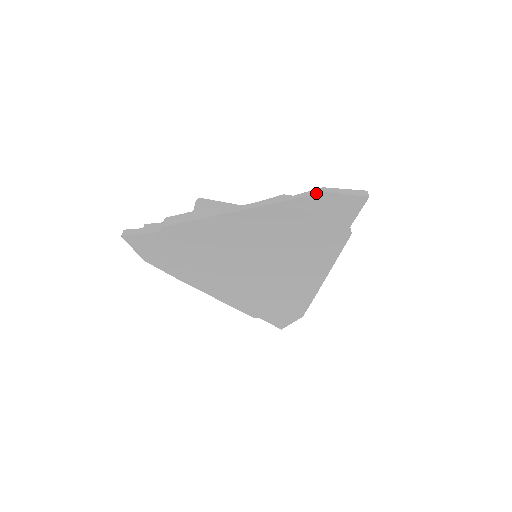
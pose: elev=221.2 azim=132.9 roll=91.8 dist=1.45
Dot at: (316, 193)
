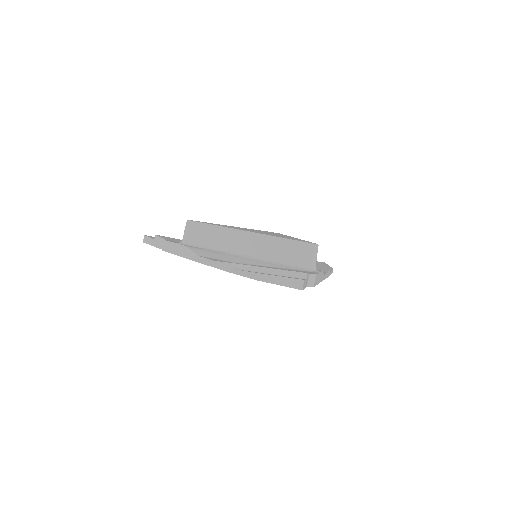
Dot at: (251, 278)
